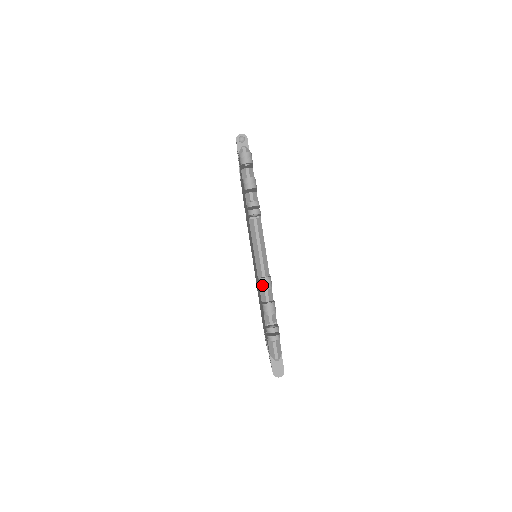
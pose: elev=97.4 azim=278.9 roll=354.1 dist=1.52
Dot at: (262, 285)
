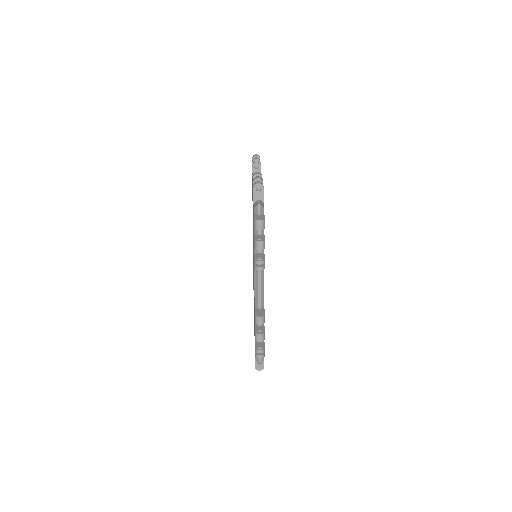
Dot at: (257, 321)
